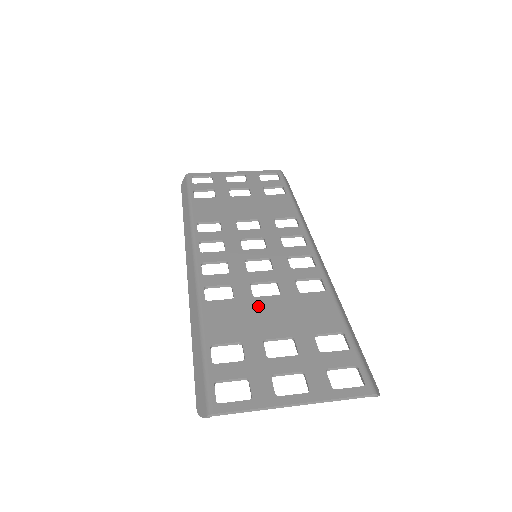
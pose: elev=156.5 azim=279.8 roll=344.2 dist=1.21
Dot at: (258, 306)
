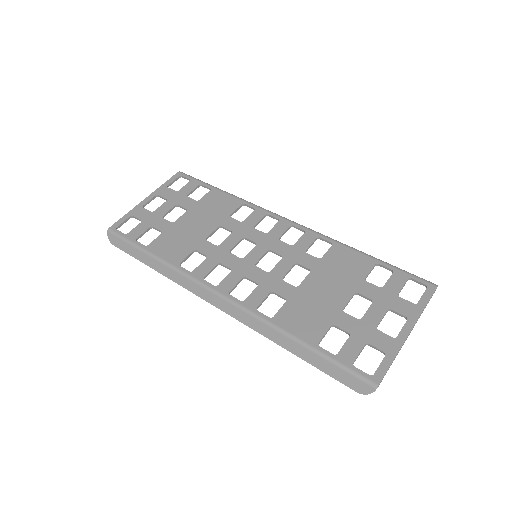
Dot at: (309, 291)
